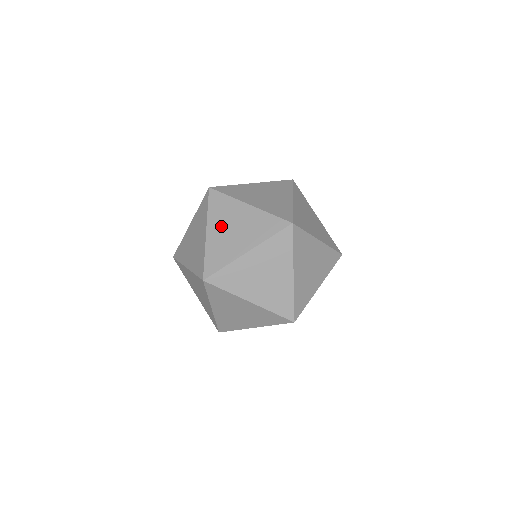
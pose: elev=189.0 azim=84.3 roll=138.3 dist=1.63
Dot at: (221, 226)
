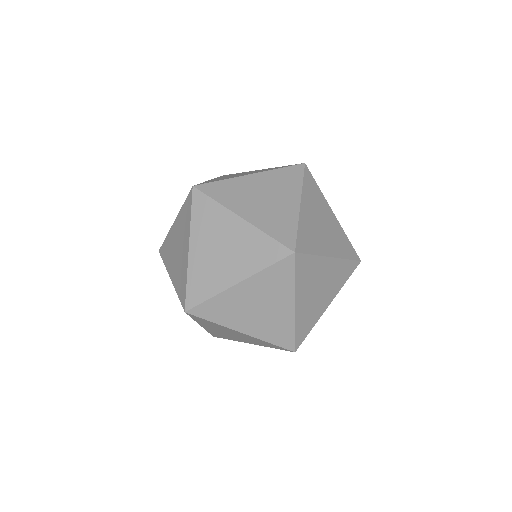
Dot at: (207, 243)
